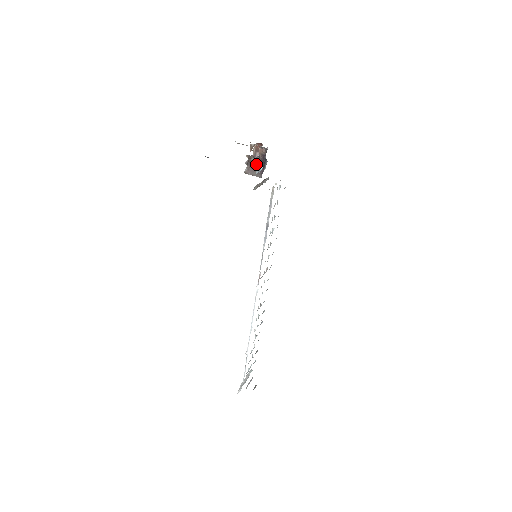
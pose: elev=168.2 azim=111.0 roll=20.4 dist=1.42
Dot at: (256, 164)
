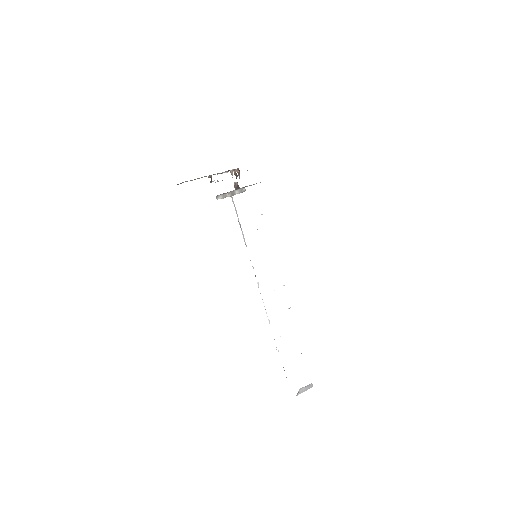
Dot at: occluded
